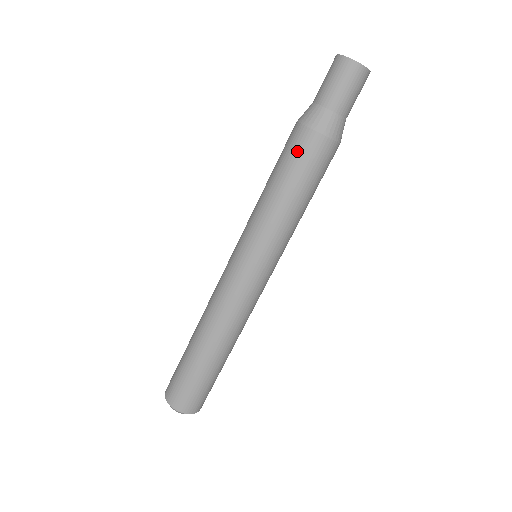
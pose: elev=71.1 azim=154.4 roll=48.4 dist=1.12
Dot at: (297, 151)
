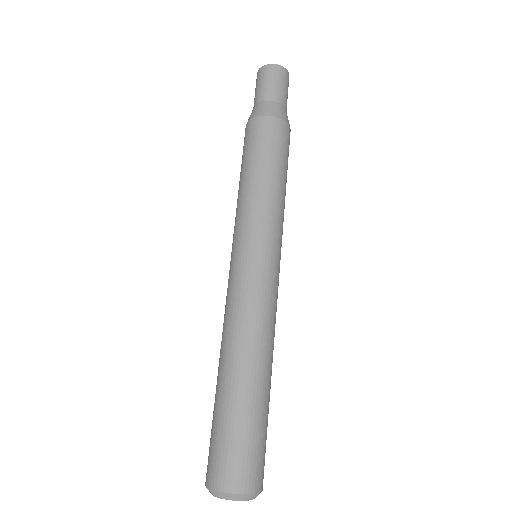
Dot at: (246, 141)
